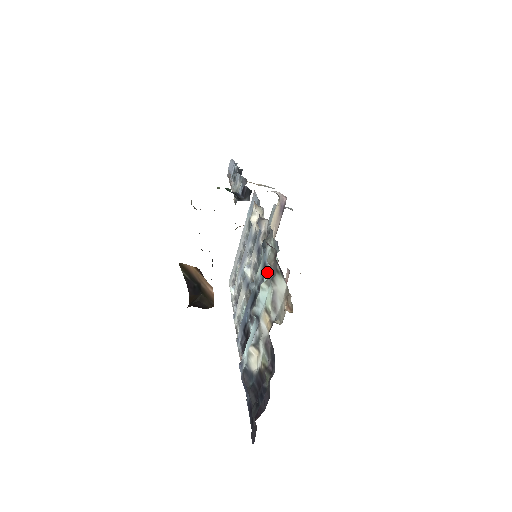
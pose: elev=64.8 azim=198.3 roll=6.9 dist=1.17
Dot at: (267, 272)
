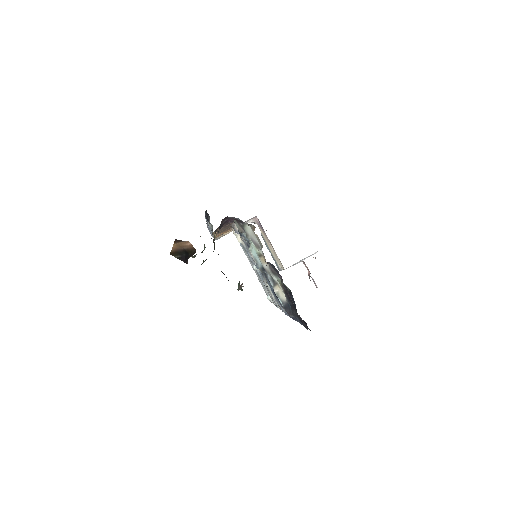
Dot at: occluded
